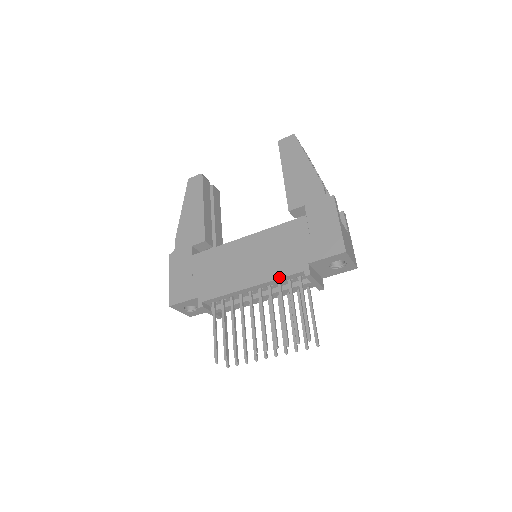
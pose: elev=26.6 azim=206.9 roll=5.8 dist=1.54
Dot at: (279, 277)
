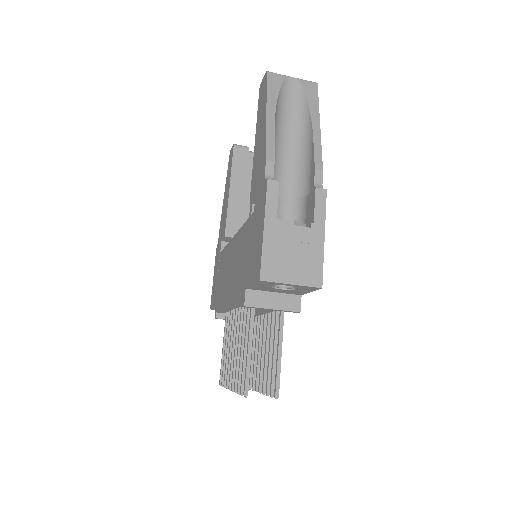
Dot at: (235, 301)
